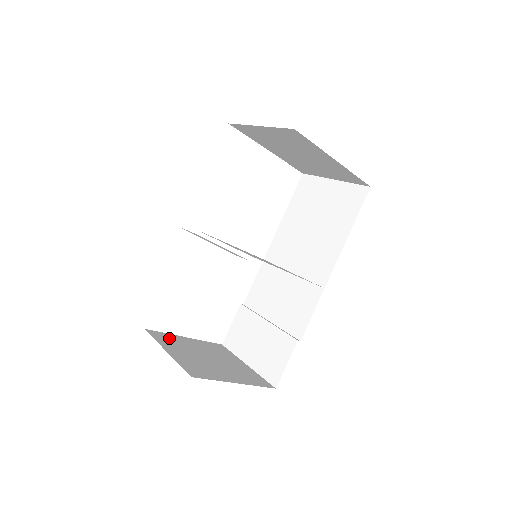
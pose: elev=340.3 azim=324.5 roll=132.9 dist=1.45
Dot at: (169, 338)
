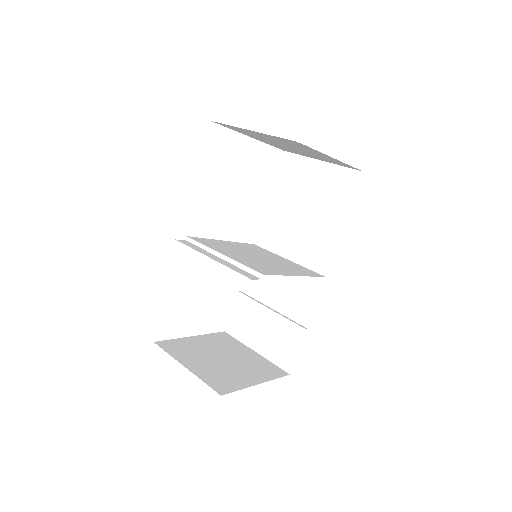
Dot at: (179, 346)
